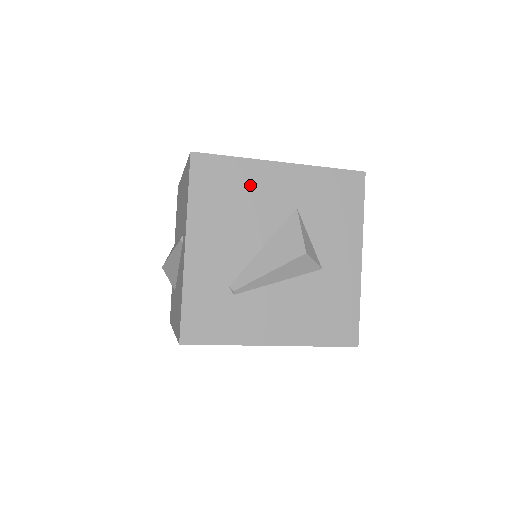
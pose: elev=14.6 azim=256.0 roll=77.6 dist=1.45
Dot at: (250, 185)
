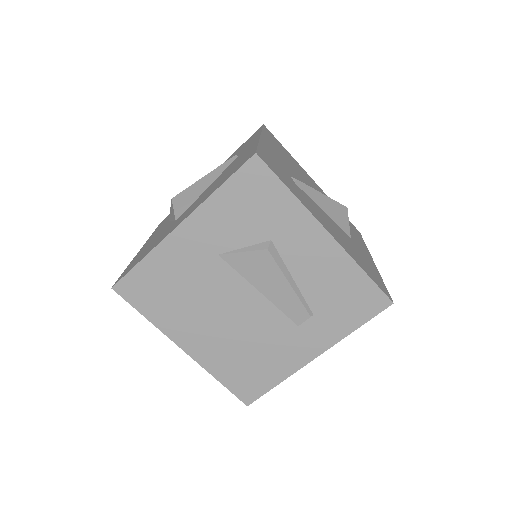
Dot at: (298, 166)
